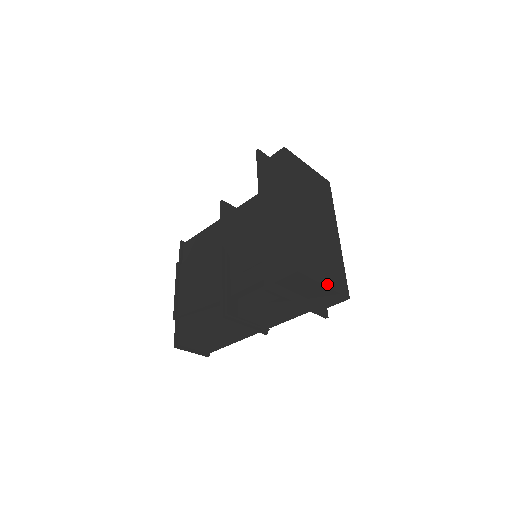
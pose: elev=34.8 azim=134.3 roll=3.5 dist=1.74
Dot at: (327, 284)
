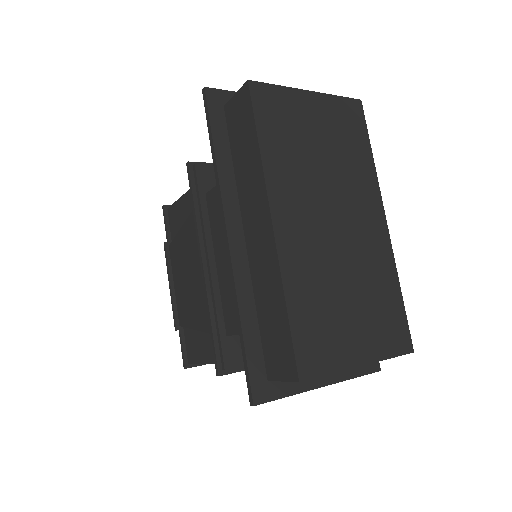
Dot at: (365, 358)
